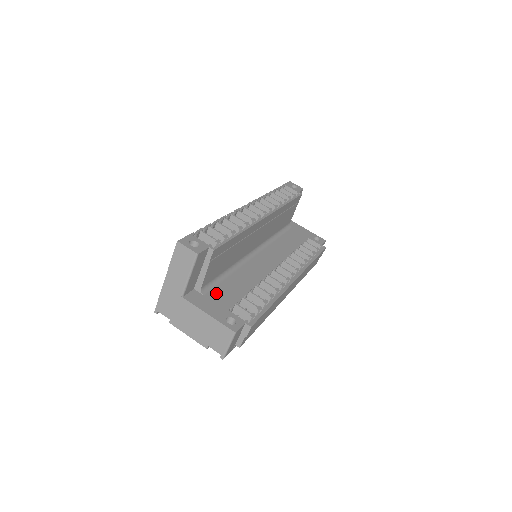
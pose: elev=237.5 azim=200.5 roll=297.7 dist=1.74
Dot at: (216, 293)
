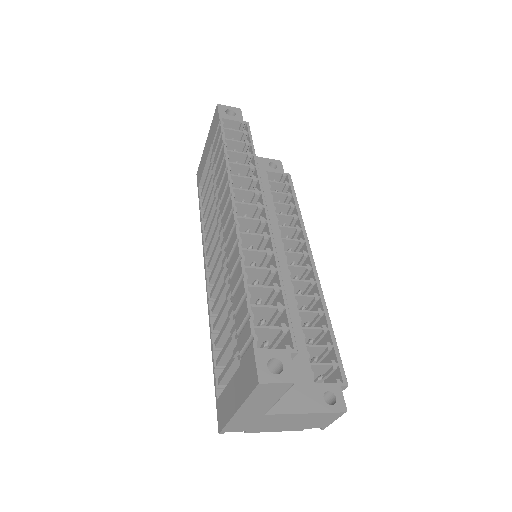
Dot at: occluded
